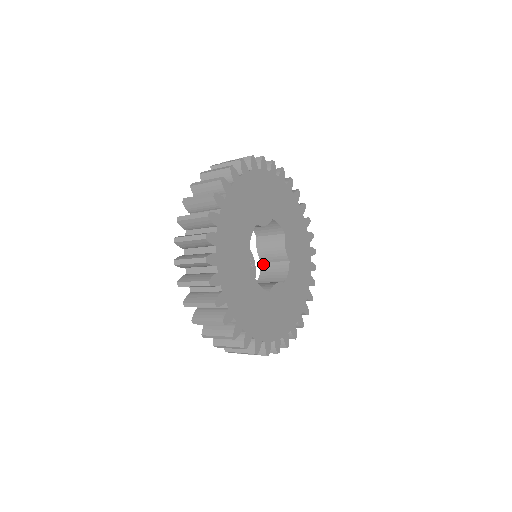
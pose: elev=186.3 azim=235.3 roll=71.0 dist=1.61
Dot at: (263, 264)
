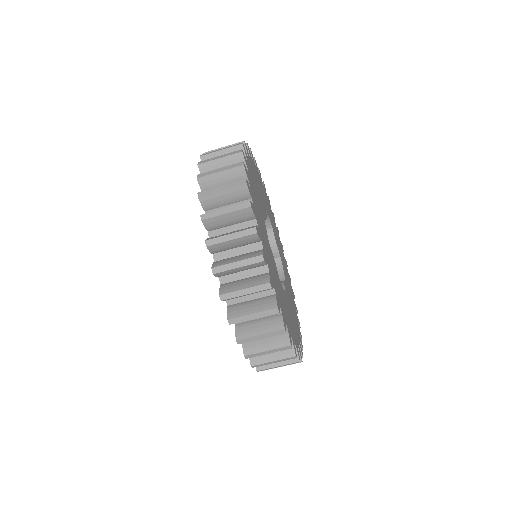
Dot at: occluded
